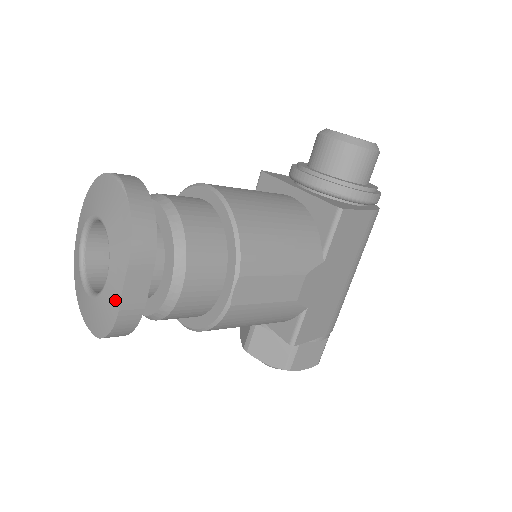
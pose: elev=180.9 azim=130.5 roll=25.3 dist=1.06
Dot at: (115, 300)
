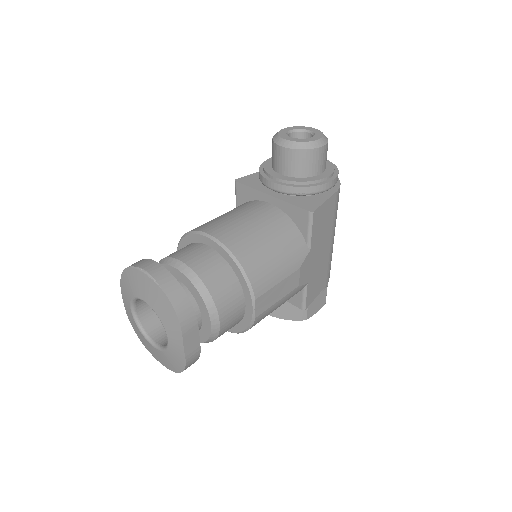
Dot at: (180, 354)
